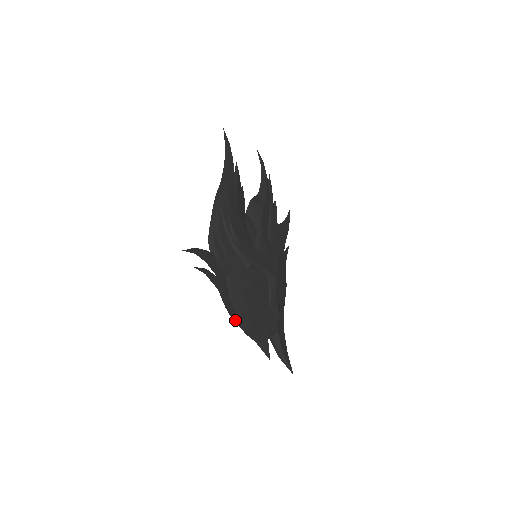
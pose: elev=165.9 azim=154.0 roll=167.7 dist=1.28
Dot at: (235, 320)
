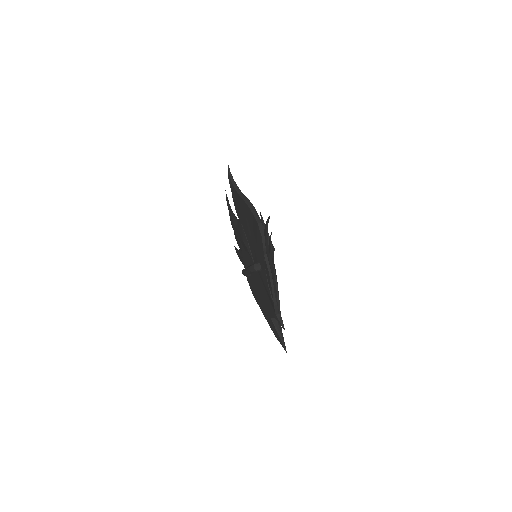
Dot at: (276, 287)
